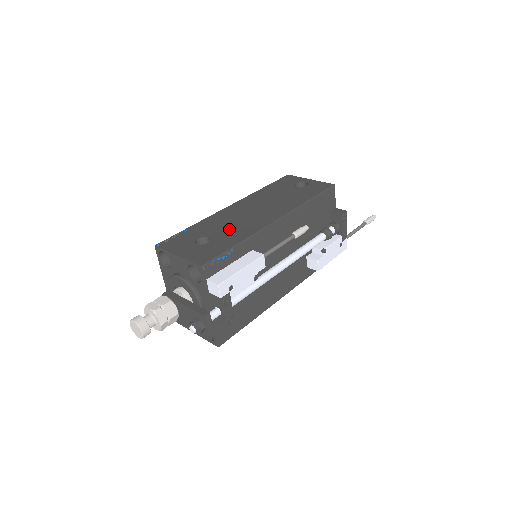
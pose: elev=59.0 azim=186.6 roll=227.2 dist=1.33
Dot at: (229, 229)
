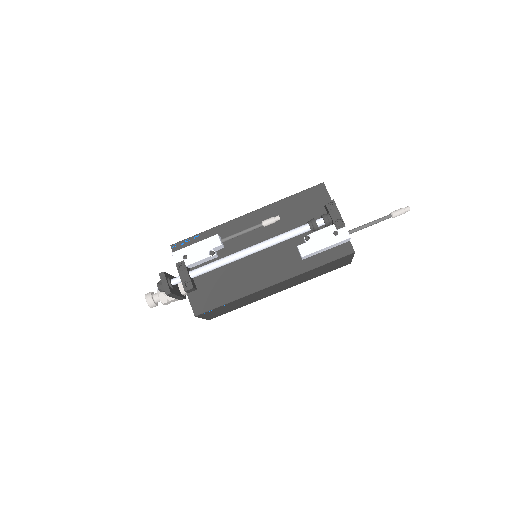
Dot at: occluded
